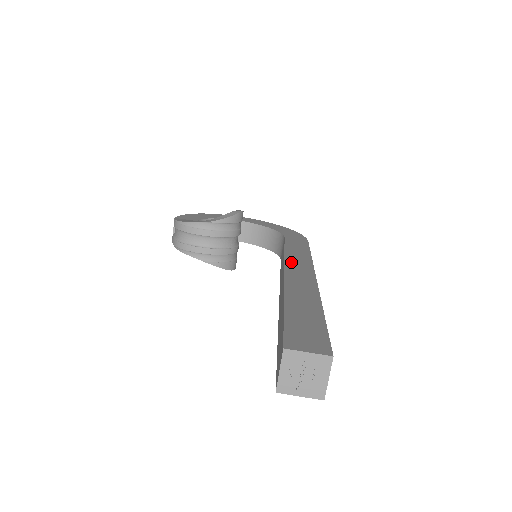
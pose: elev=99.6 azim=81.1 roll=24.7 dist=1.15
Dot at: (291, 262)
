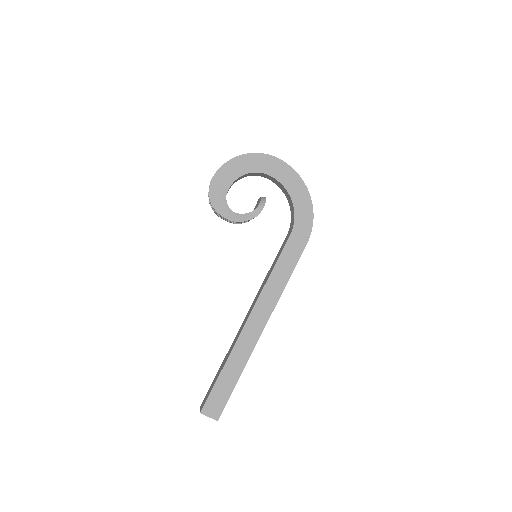
Dot at: (261, 302)
